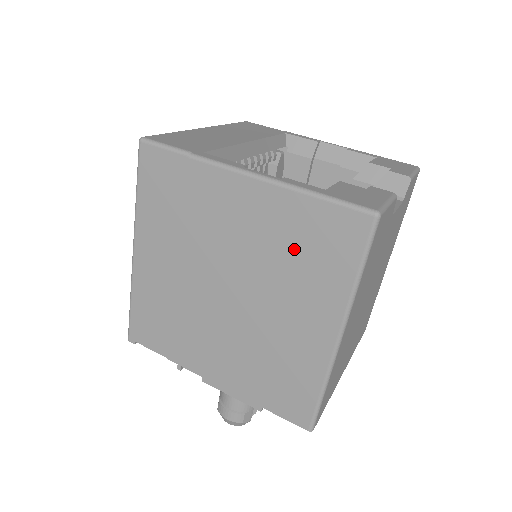
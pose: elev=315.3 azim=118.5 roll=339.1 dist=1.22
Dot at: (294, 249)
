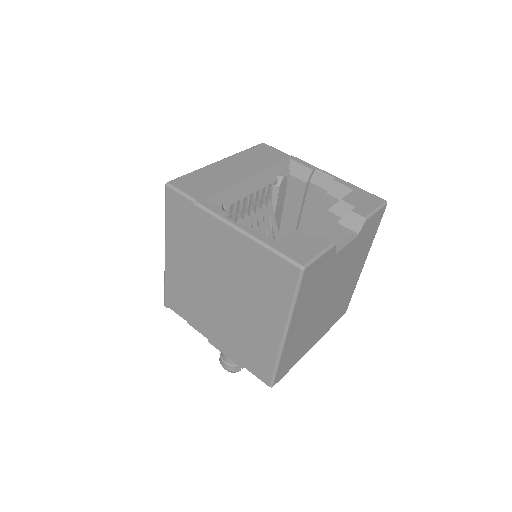
Dot at: (256, 276)
